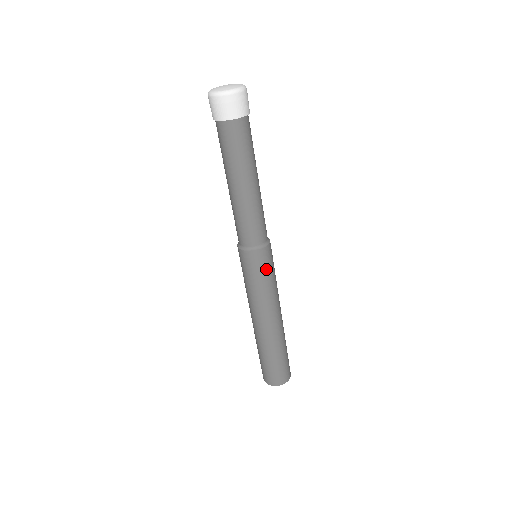
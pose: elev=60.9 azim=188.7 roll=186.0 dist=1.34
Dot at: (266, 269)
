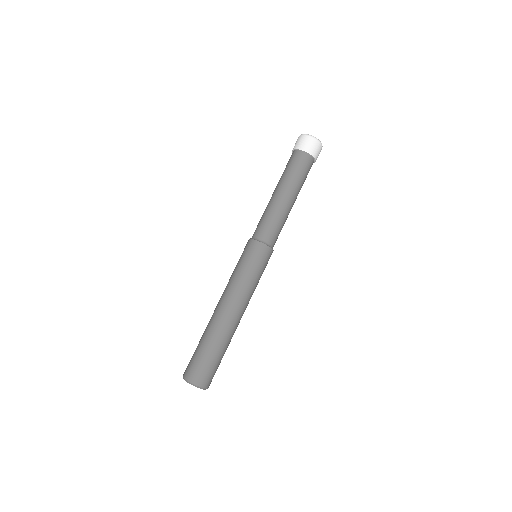
Dot at: (261, 265)
